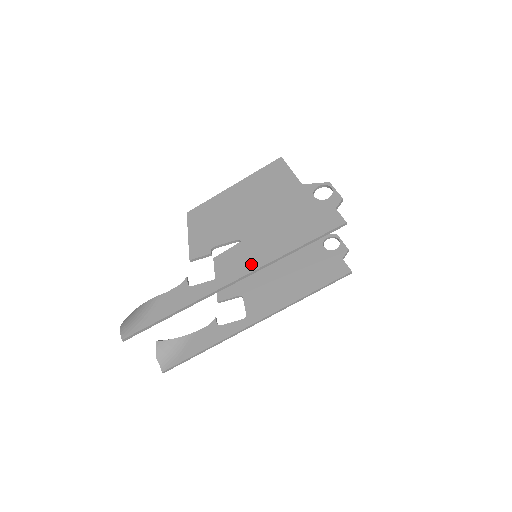
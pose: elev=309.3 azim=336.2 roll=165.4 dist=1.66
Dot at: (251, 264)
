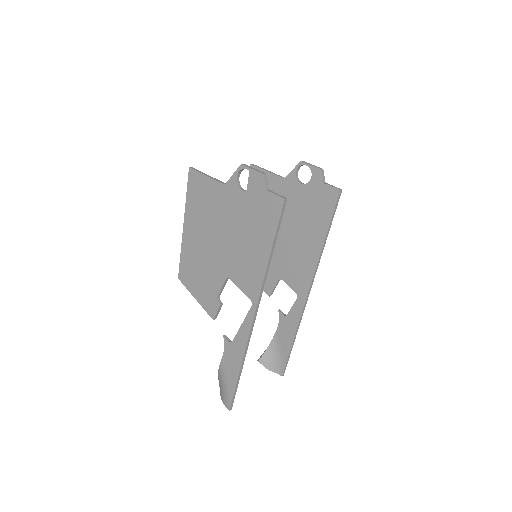
Dot at: (252, 295)
